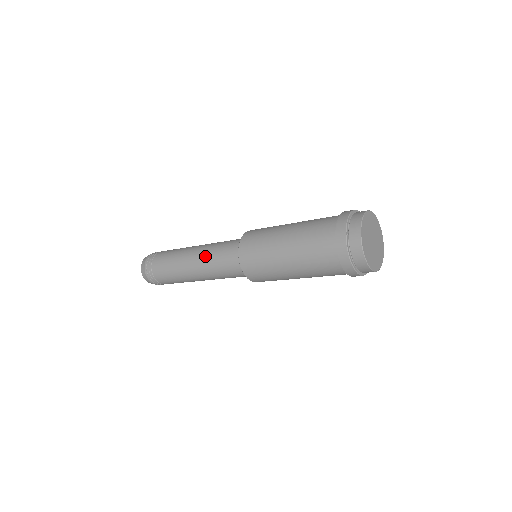
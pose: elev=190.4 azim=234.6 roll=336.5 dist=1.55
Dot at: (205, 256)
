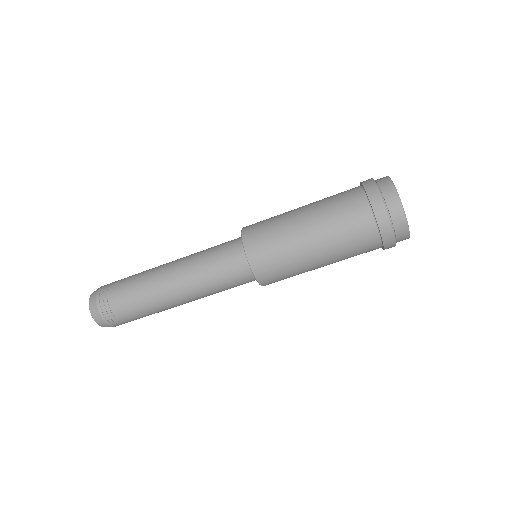
Dot at: (191, 261)
